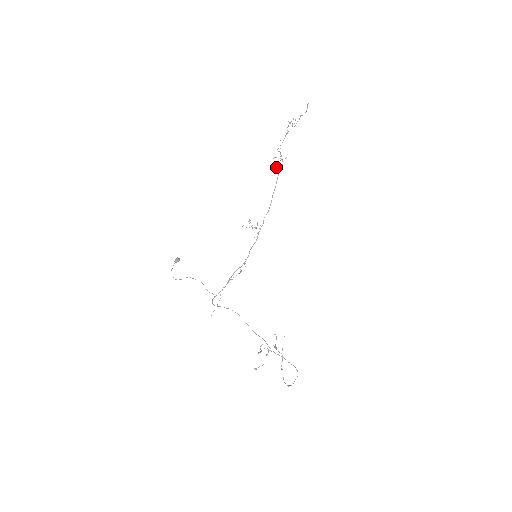
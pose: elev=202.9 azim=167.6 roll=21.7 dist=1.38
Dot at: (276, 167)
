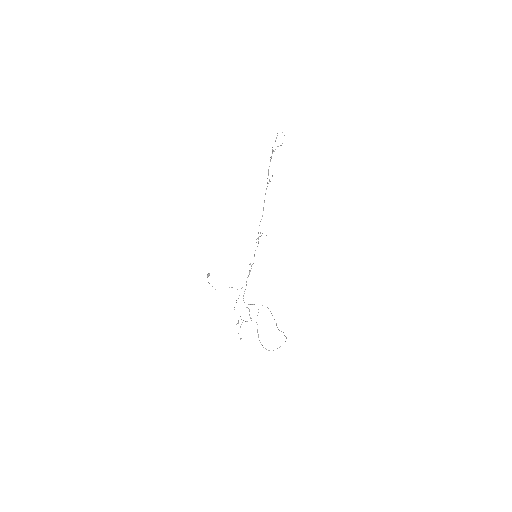
Dot at: occluded
